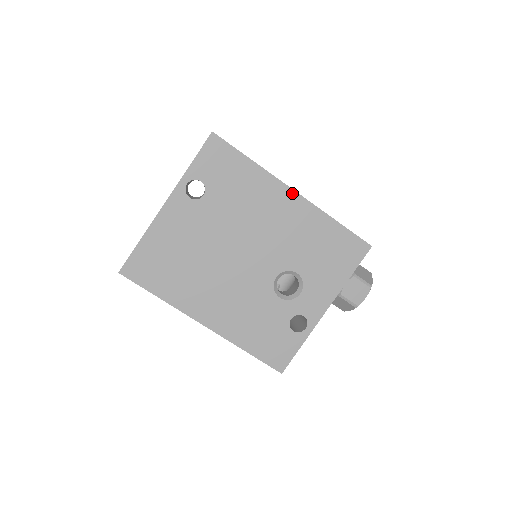
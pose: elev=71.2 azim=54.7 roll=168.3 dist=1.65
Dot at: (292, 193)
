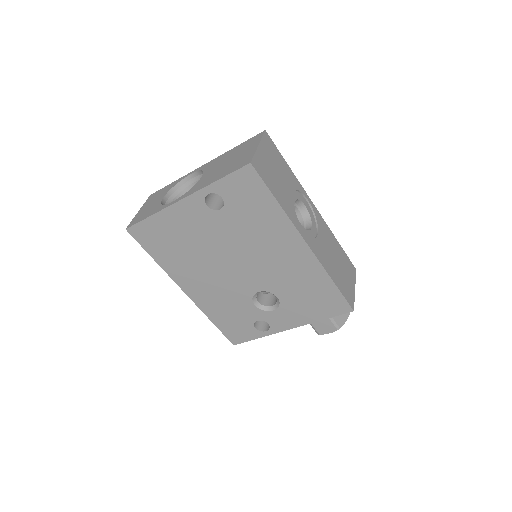
Dot at: (304, 244)
